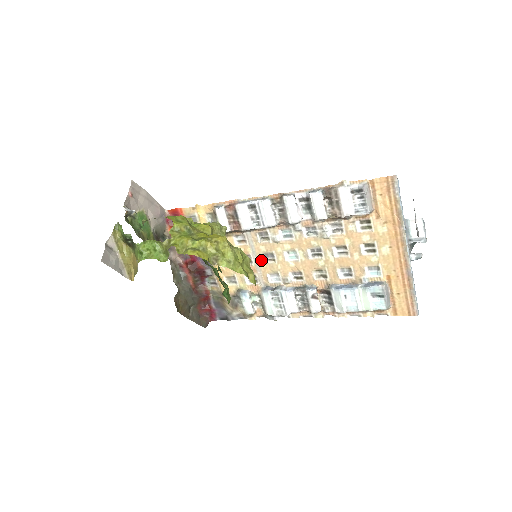
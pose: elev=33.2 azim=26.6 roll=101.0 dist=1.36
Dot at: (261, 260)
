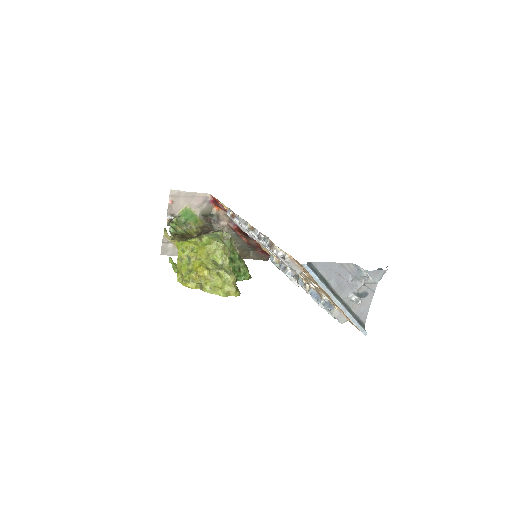
Dot at: occluded
